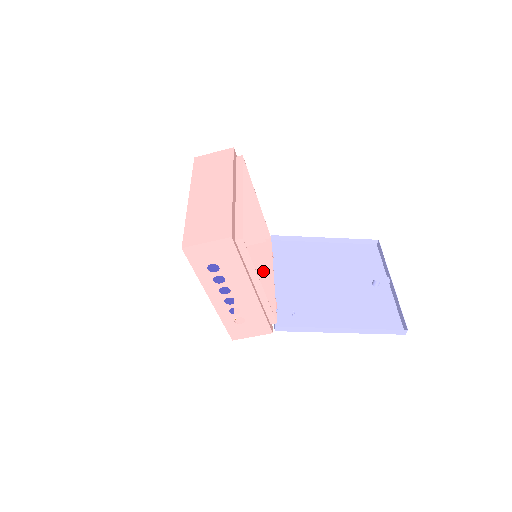
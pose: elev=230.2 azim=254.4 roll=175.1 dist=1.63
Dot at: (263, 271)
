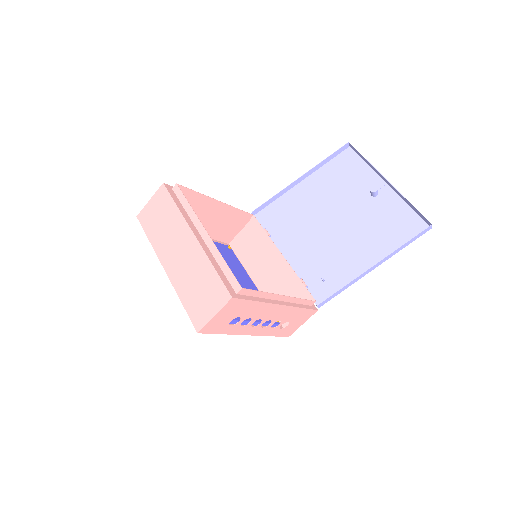
Dot at: (269, 252)
